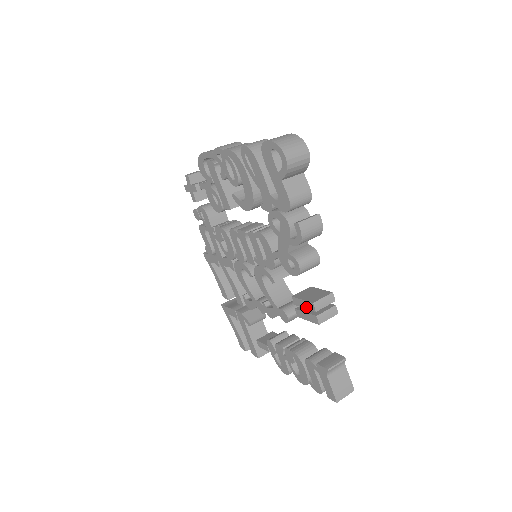
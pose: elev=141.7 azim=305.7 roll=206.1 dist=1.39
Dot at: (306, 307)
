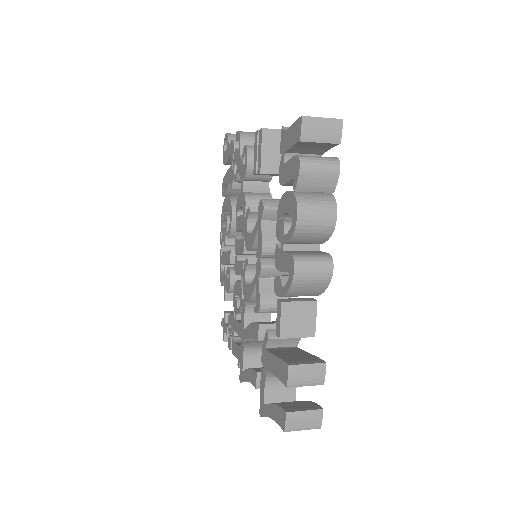
Dot at: (256, 148)
